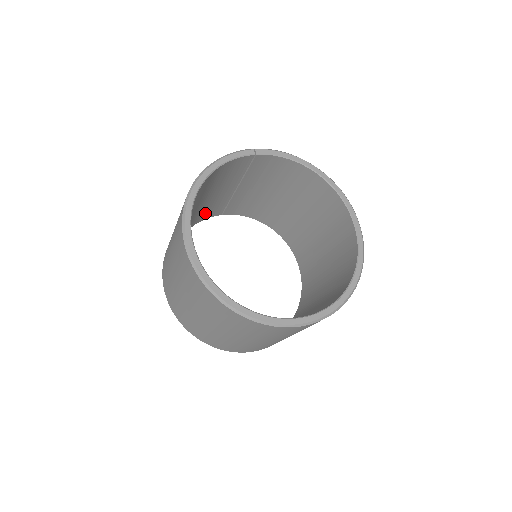
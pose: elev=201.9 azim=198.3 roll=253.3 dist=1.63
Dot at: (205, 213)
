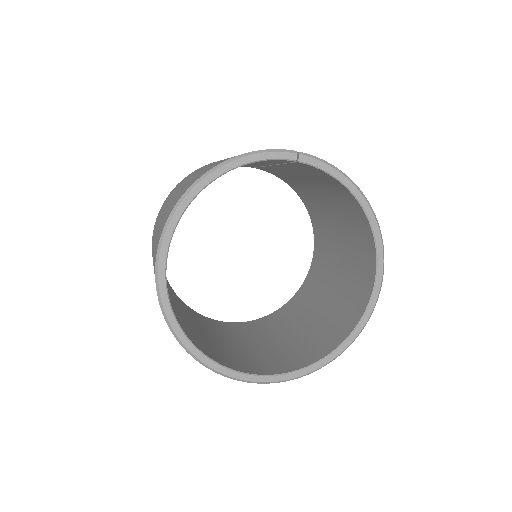
Dot at: occluded
